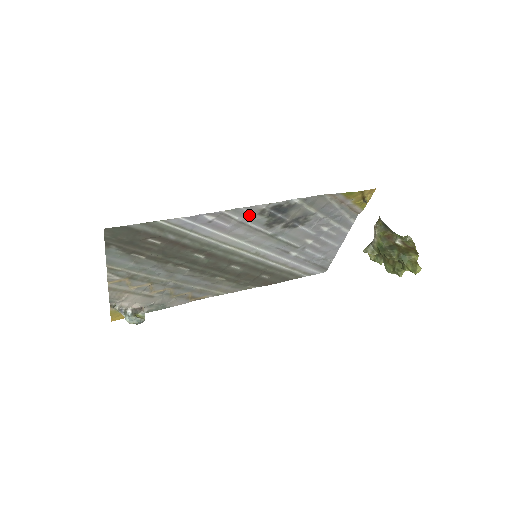
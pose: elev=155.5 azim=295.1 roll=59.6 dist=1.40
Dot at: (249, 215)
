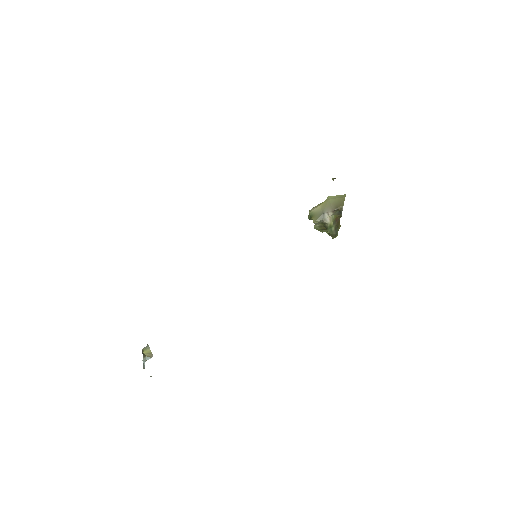
Dot at: occluded
